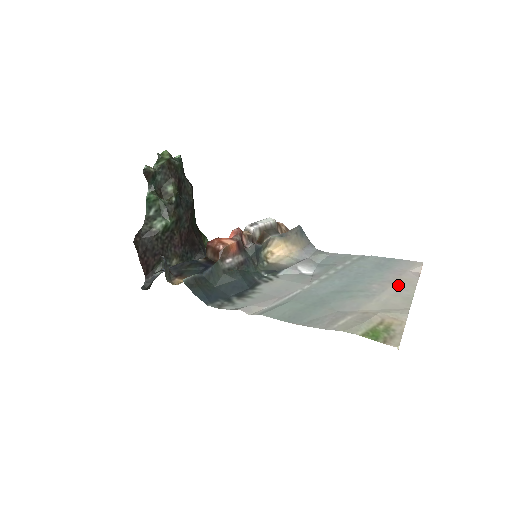
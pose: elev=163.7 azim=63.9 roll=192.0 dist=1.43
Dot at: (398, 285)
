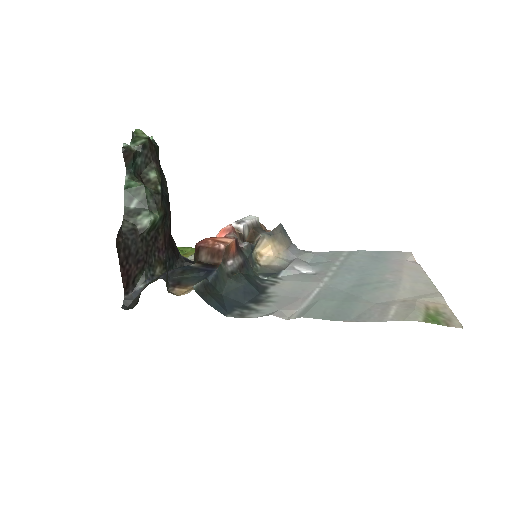
Dot at: (409, 273)
